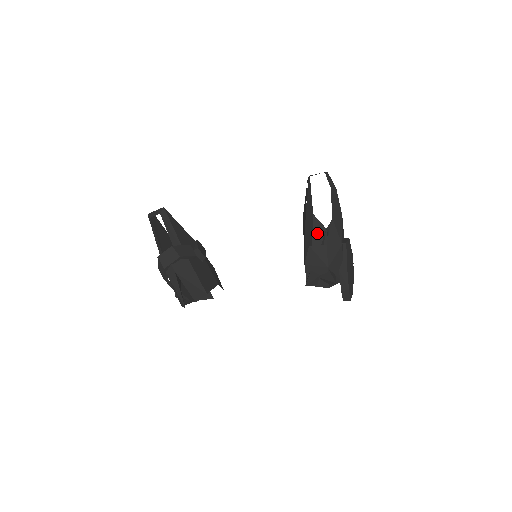
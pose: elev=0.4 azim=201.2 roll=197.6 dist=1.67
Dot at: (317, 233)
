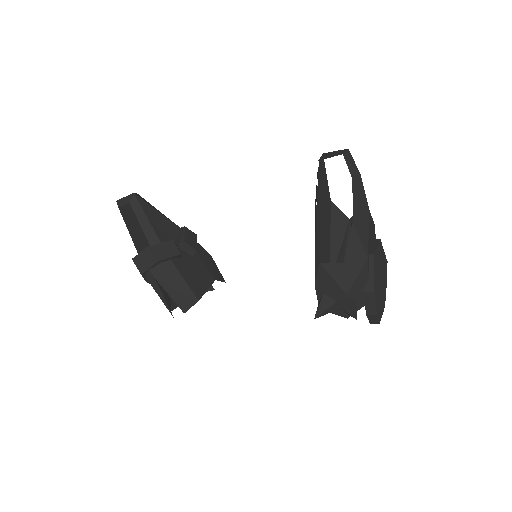
Dot at: (337, 226)
